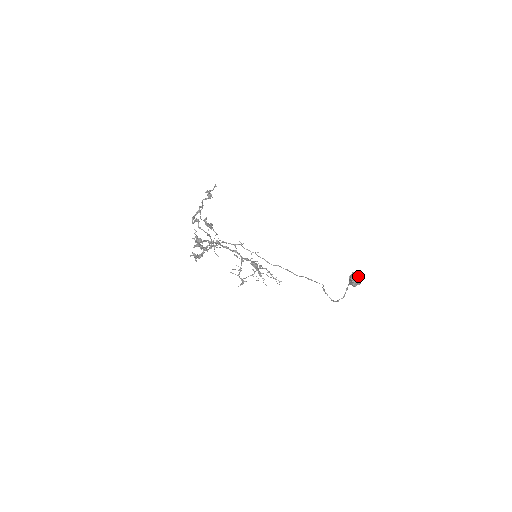
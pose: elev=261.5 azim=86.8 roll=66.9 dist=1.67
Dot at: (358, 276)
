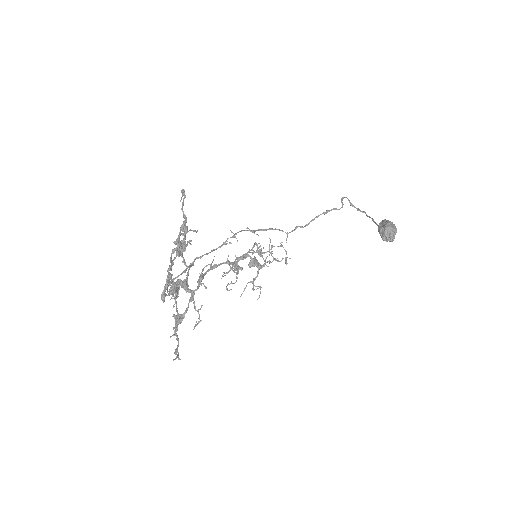
Dot at: (392, 236)
